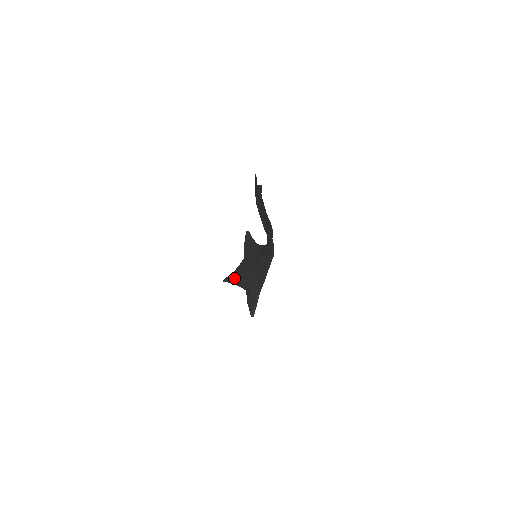
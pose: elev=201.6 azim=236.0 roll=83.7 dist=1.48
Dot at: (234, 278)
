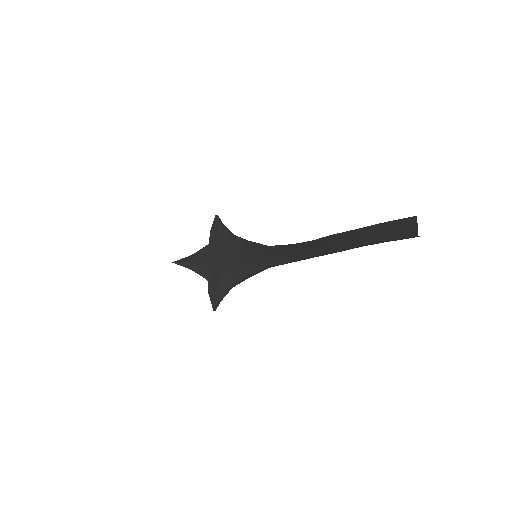
Dot at: (192, 263)
